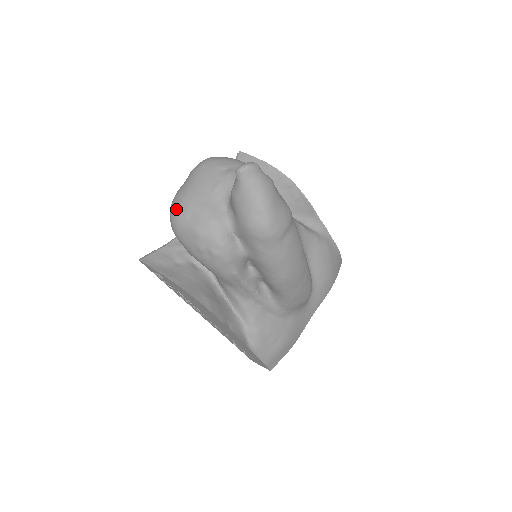
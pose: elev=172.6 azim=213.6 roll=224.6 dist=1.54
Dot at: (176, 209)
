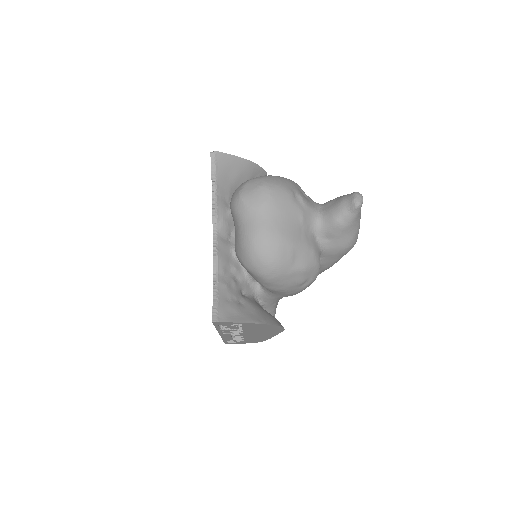
Dot at: (276, 255)
